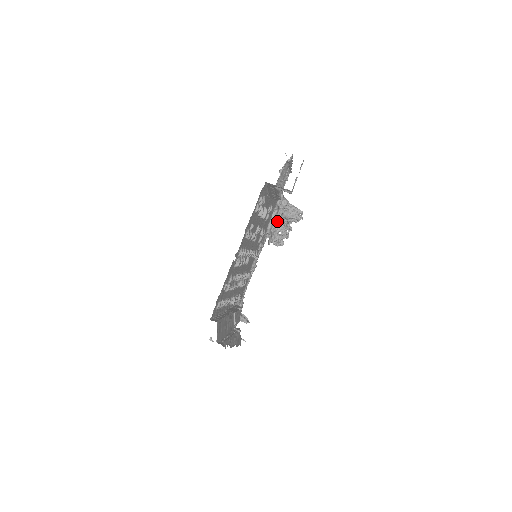
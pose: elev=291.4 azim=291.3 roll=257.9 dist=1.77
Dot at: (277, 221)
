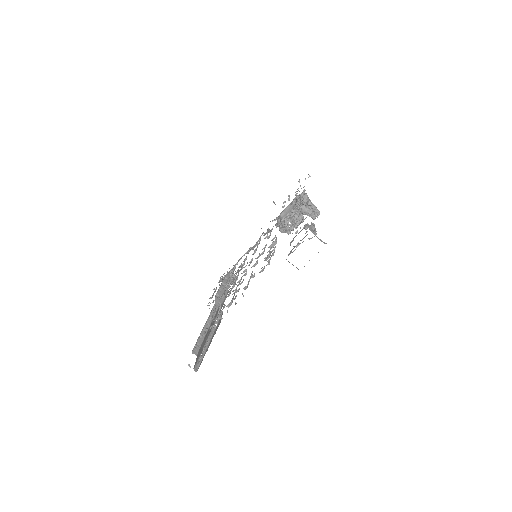
Dot at: (290, 214)
